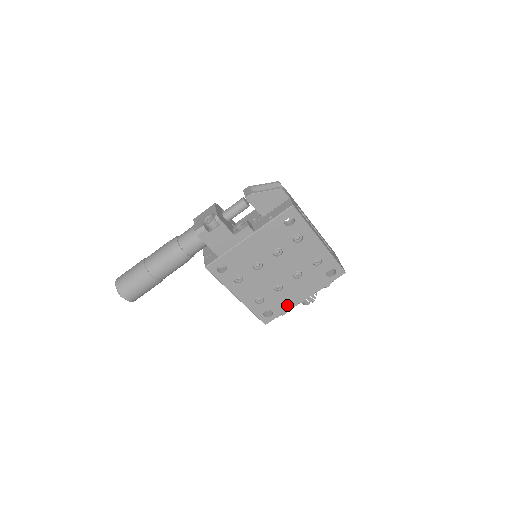
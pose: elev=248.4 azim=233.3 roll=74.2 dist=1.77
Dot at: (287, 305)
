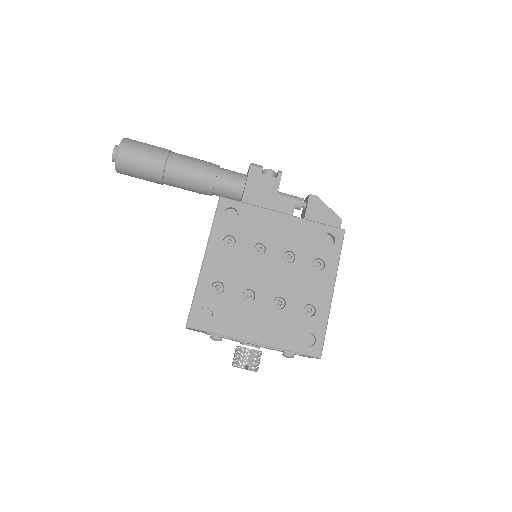
Dot at: (233, 328)
